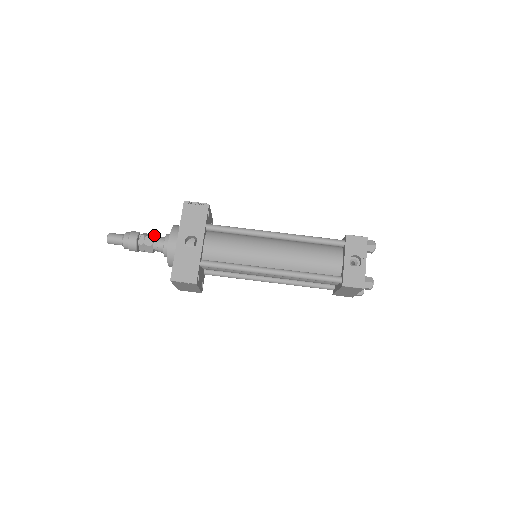
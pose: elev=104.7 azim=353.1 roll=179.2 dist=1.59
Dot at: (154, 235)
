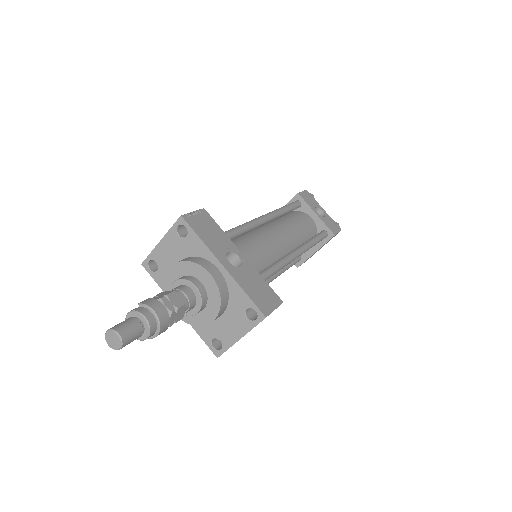
Dot at: (167, 291)
